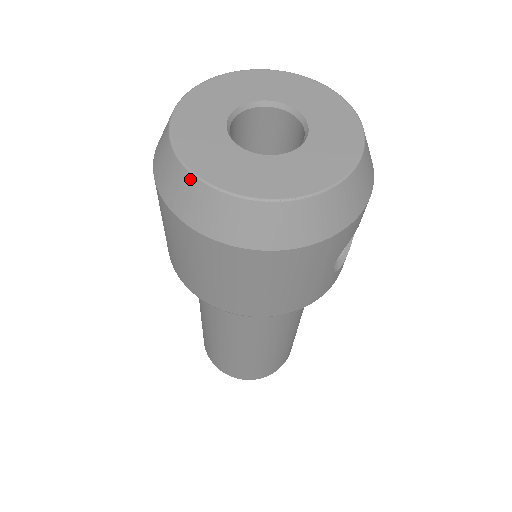
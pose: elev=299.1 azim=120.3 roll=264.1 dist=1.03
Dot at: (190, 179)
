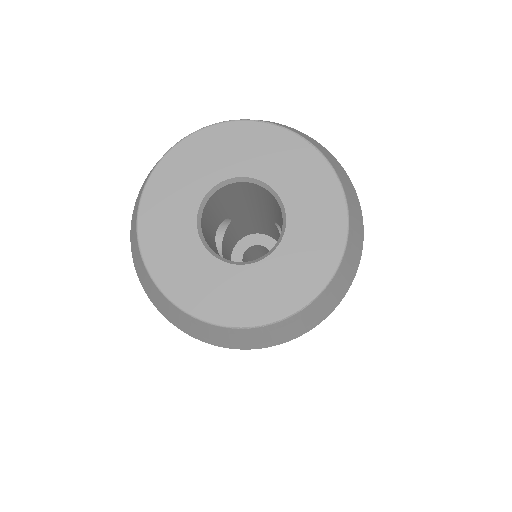
Dot at: (201, 323)
